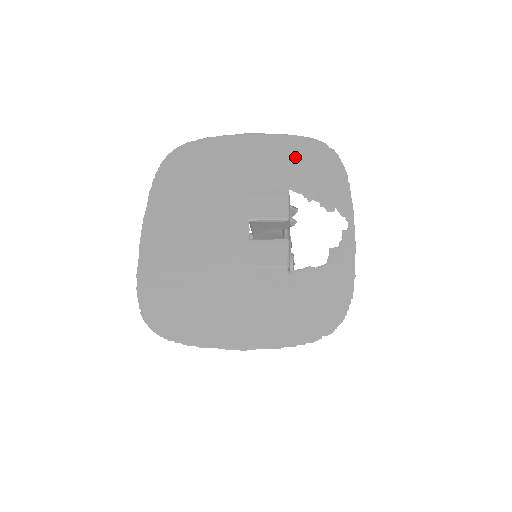
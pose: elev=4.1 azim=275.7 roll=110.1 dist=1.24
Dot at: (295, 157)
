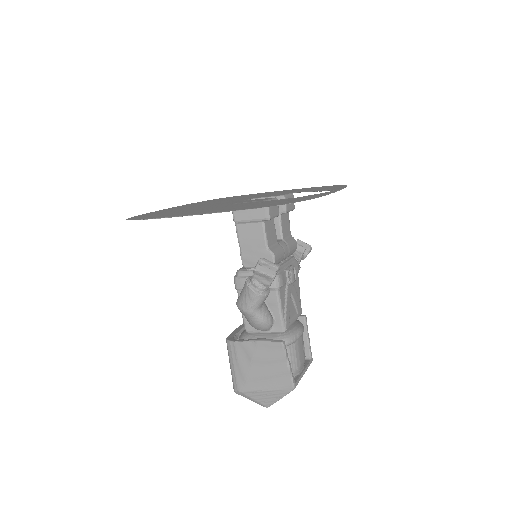
Dot at: occluded
